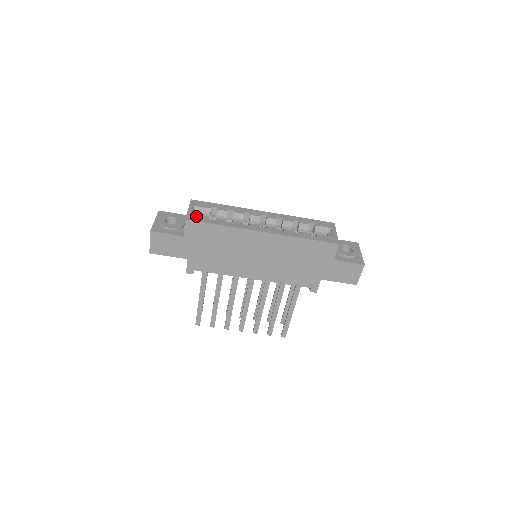
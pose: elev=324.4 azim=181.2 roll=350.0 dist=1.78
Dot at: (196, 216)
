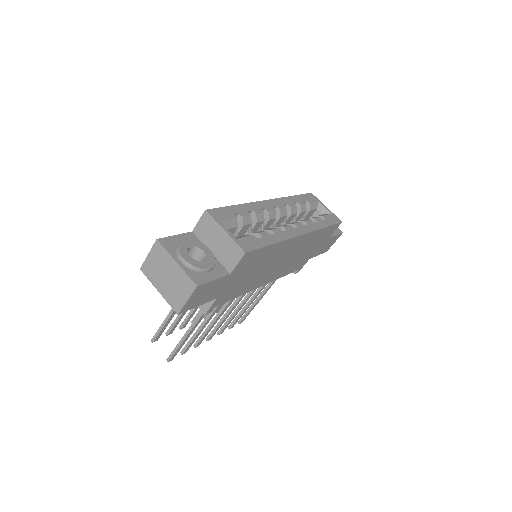
Dot at: (245, 240)
